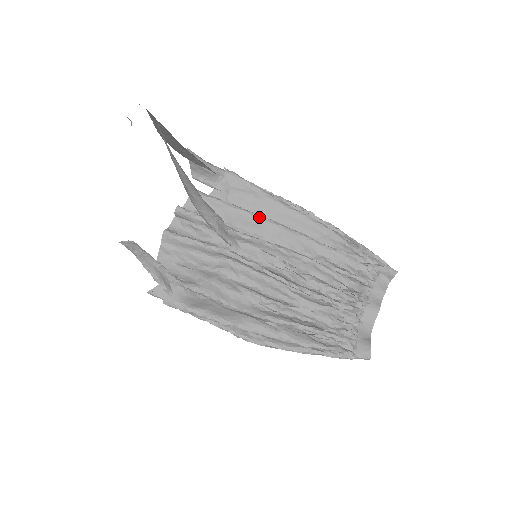
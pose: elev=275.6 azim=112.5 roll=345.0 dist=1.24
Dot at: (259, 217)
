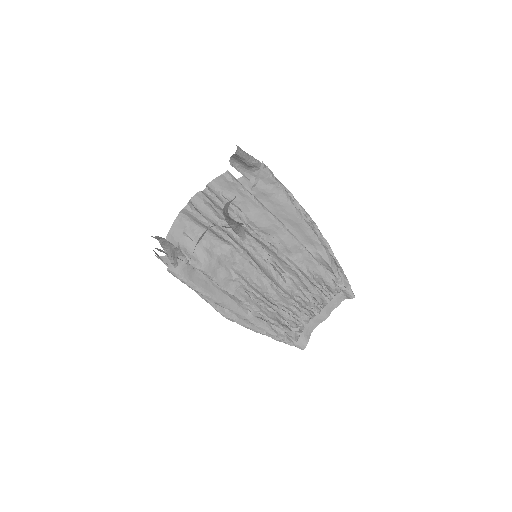
Dot at: (272, 218)
